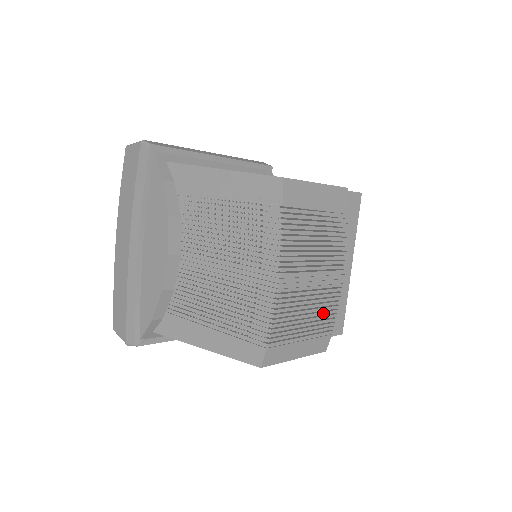
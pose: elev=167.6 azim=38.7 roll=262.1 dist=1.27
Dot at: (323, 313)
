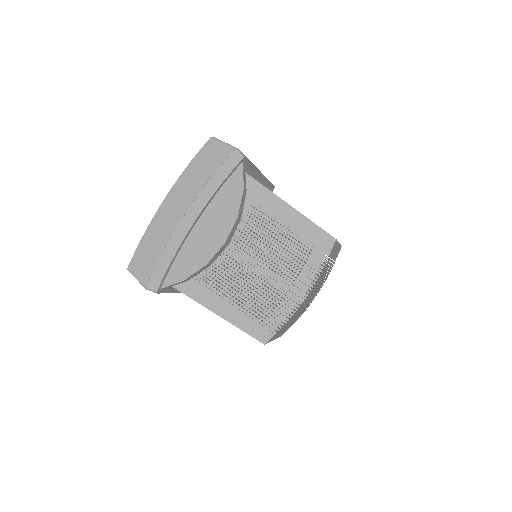
Dot at: occluded
